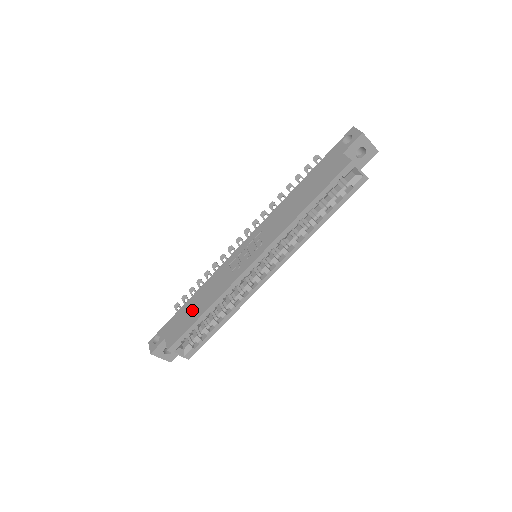
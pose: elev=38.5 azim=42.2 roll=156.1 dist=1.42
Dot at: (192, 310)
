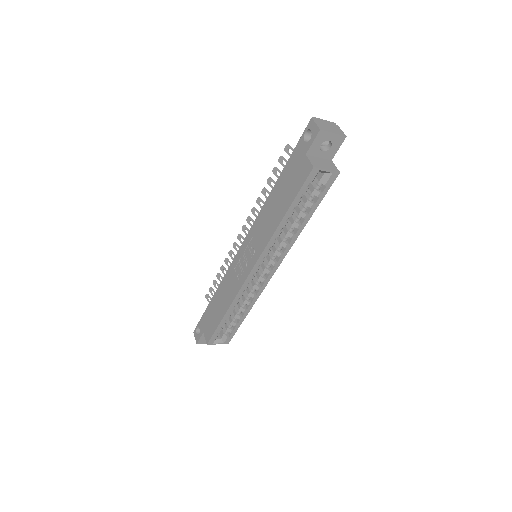
Dot at: (216, 310)
